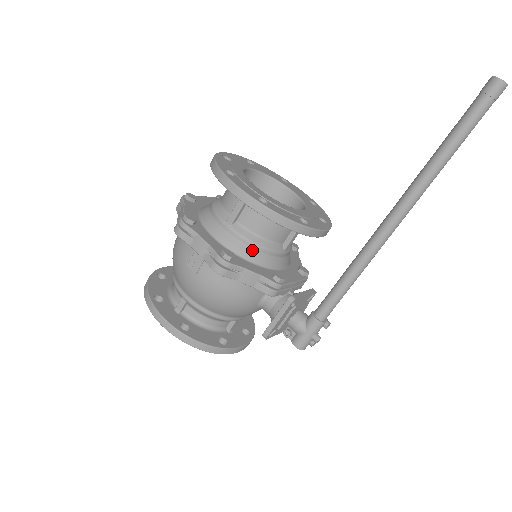
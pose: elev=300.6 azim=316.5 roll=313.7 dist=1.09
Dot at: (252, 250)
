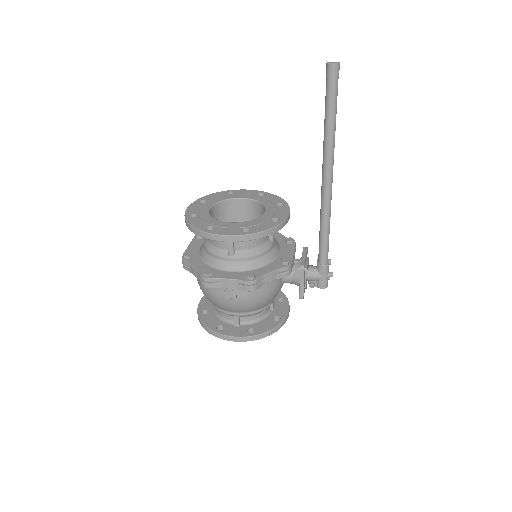
Dot at: (257, 259)
